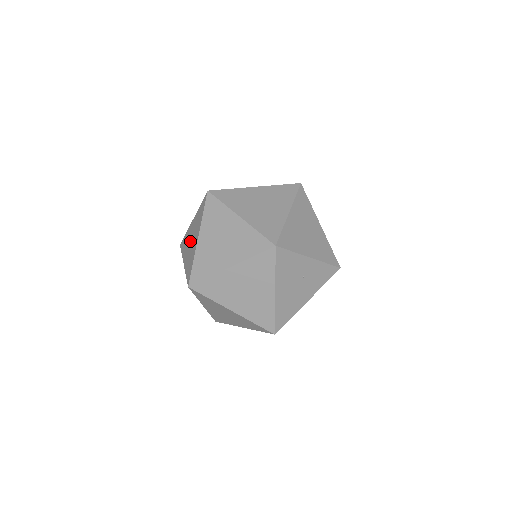
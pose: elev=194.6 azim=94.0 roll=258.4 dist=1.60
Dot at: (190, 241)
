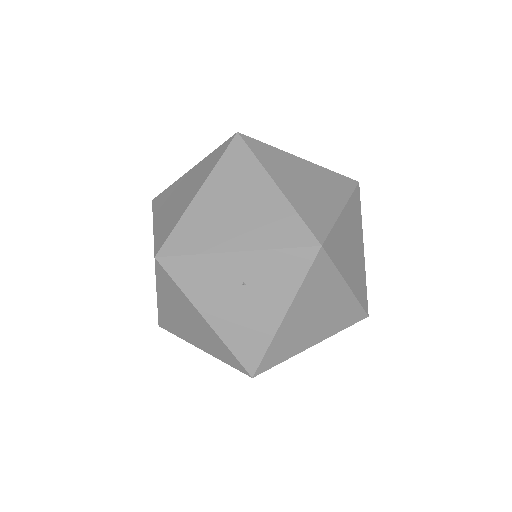
Dot at: occluded
